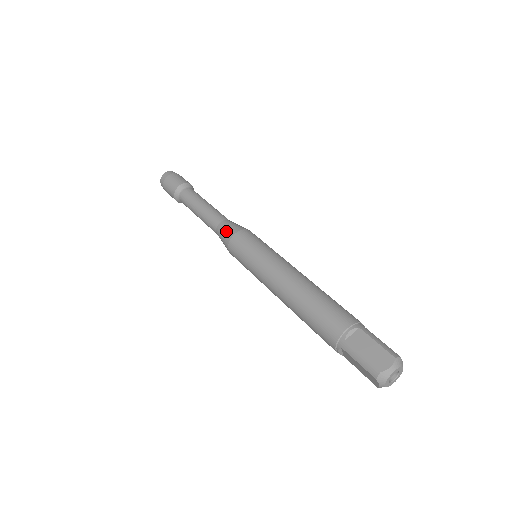
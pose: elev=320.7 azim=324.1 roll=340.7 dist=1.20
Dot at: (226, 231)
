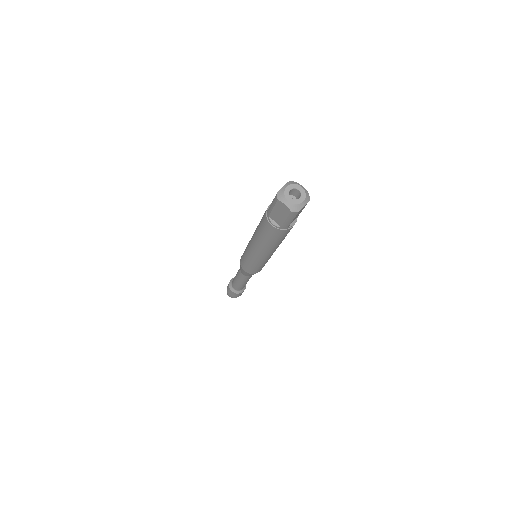
Dot at: occluded
